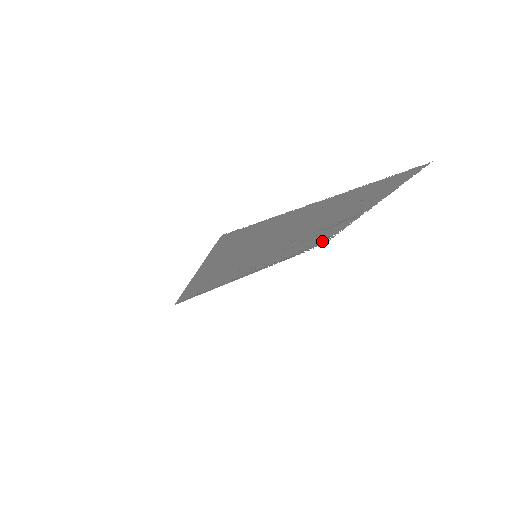
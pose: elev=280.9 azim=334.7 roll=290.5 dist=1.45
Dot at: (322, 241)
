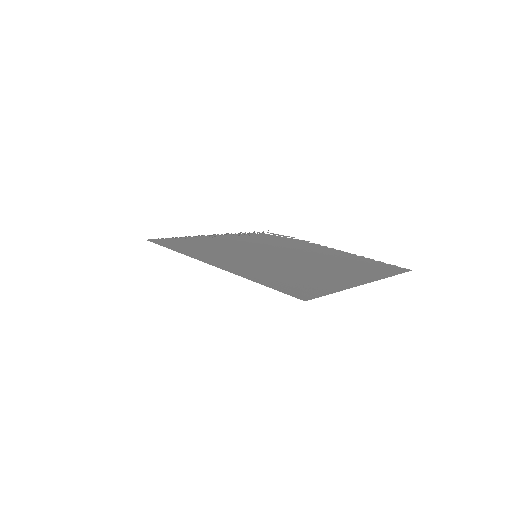
Dot at: (278, 235)
